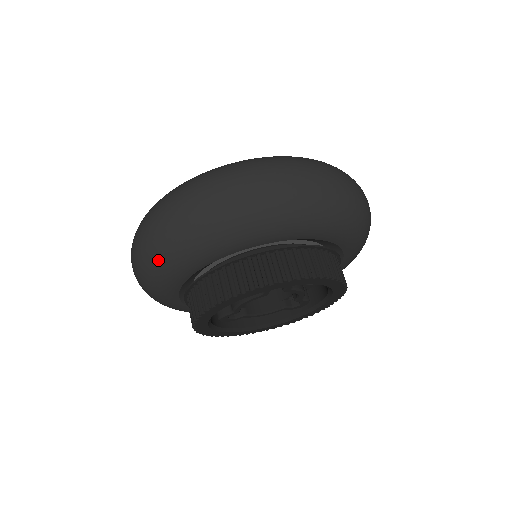
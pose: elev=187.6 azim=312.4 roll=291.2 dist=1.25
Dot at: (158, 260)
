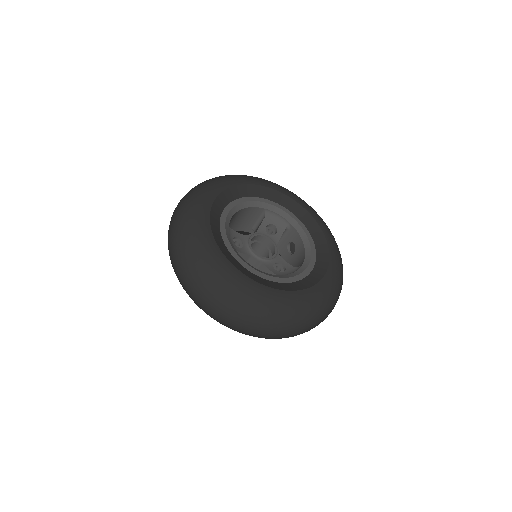
Dot at: occluded
